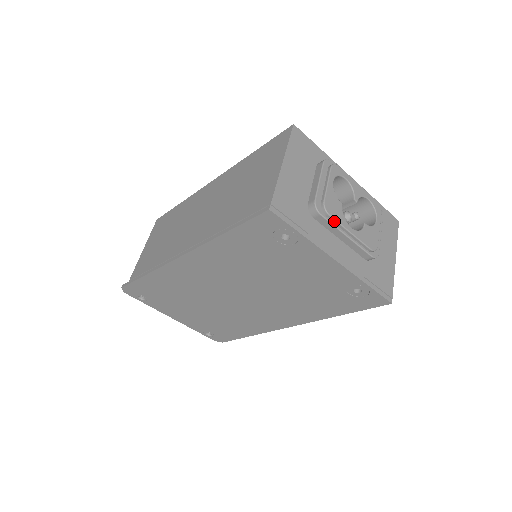
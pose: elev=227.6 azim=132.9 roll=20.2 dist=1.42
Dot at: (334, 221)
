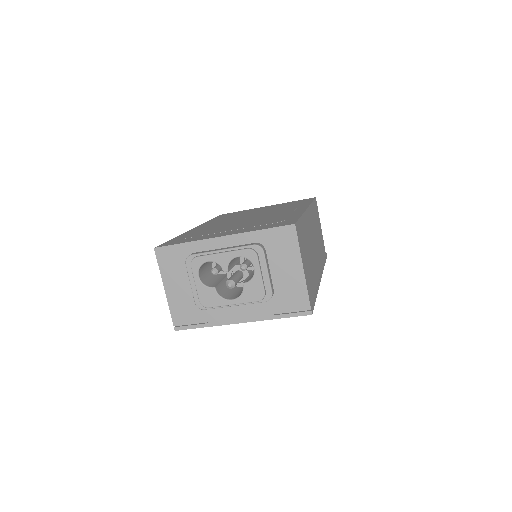
Dot at: (216, 307)
